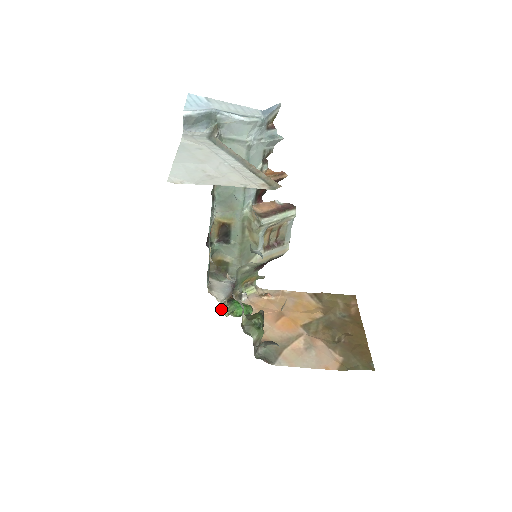
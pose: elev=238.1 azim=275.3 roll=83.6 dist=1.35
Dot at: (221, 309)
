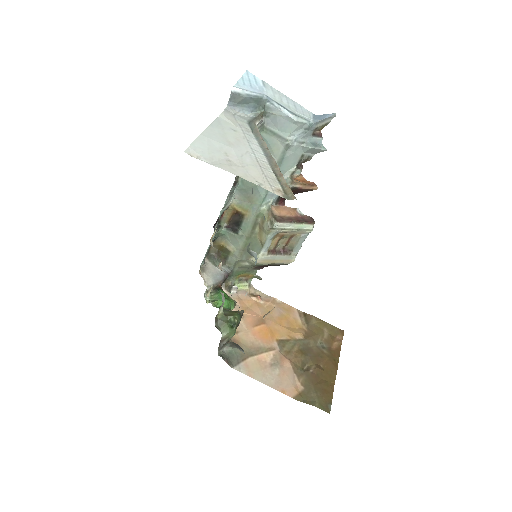
Dot at: (205, 294)
